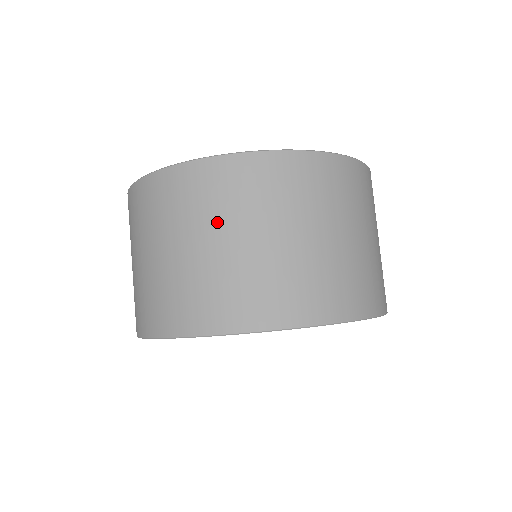
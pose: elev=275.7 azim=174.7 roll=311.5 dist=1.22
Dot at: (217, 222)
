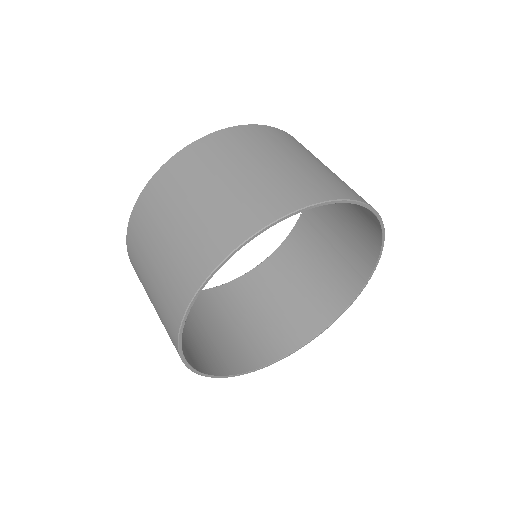
Dot at: (172, 209)
